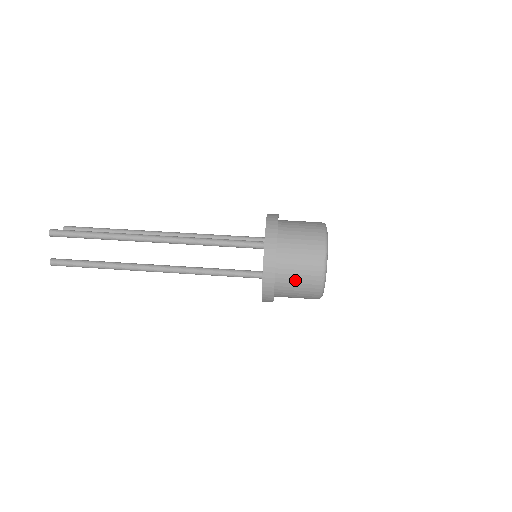
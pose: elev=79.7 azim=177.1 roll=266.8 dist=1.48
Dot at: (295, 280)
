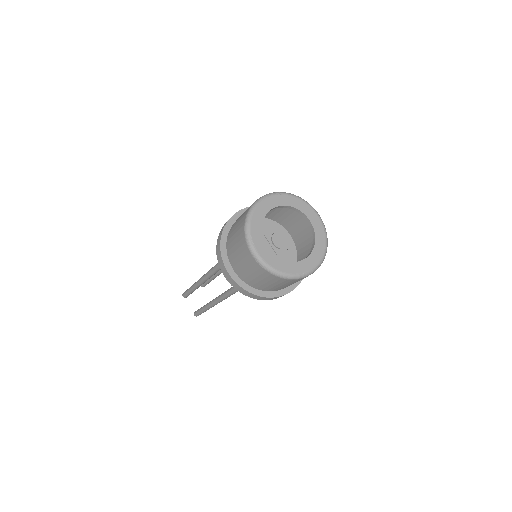
Dot at: (251, 276)
